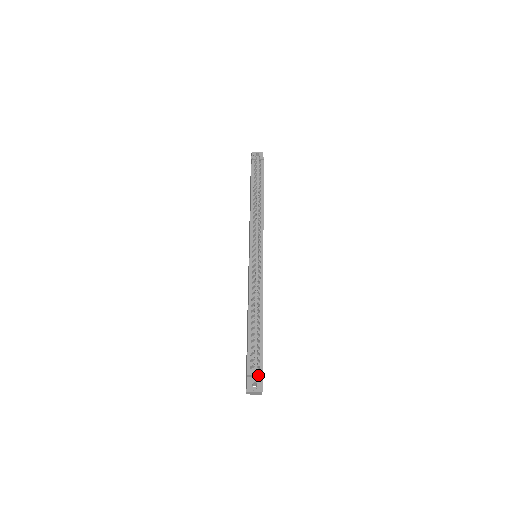
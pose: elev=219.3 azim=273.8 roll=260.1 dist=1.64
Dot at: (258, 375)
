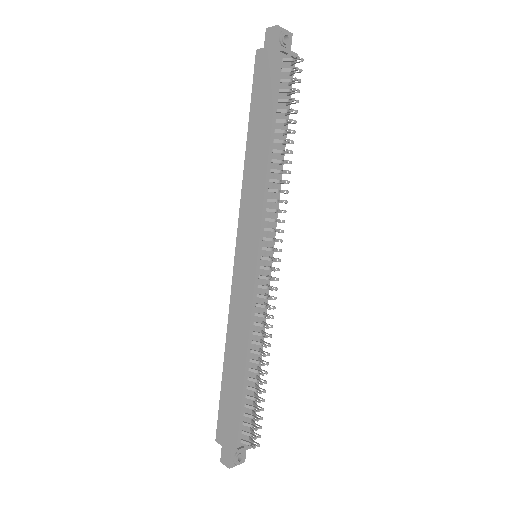
Dot at: (247, 447)
